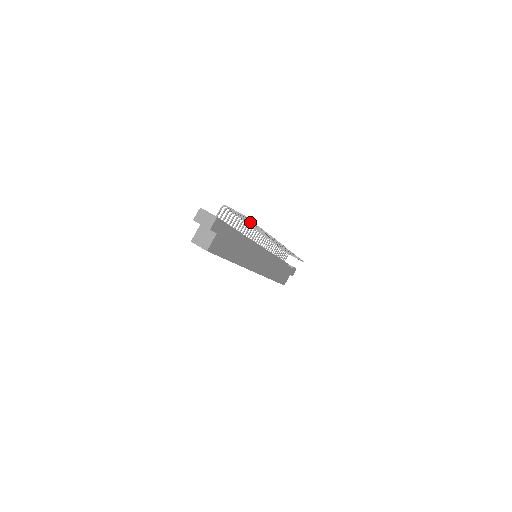
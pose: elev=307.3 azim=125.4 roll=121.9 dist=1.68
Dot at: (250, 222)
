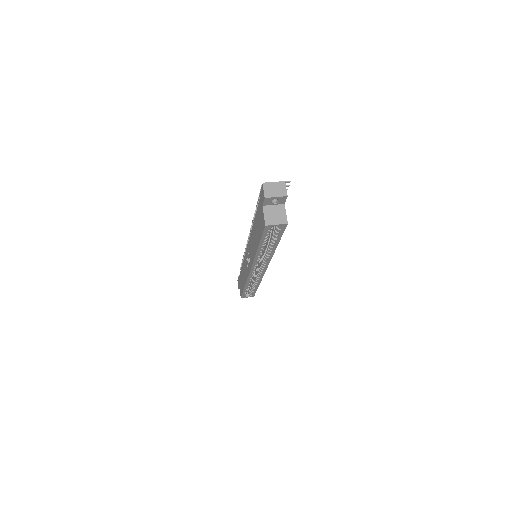
Dot at: occluded
